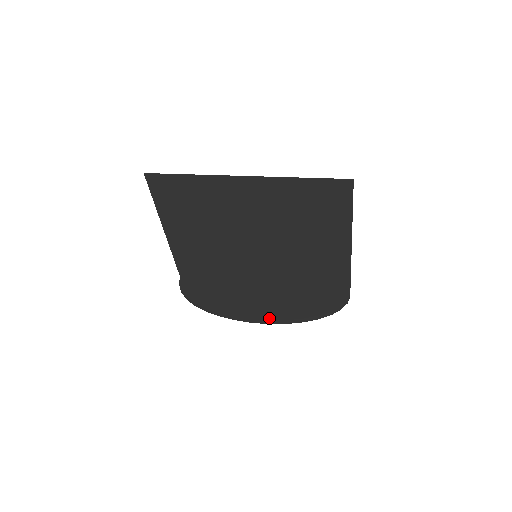
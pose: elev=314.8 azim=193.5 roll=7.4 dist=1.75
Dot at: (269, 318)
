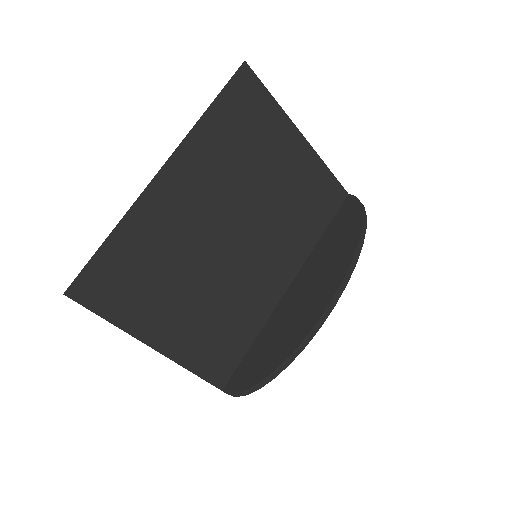
Dot at: (340, 278)
